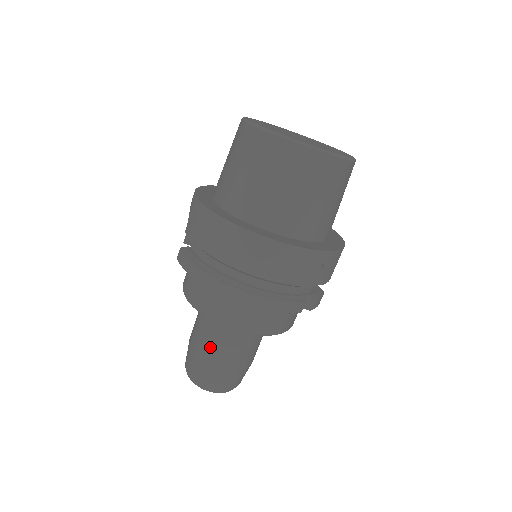
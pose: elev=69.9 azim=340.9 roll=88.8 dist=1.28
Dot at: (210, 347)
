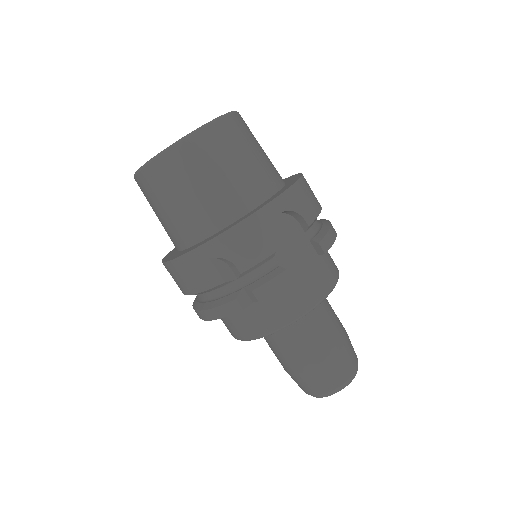
Dot at: occluded
